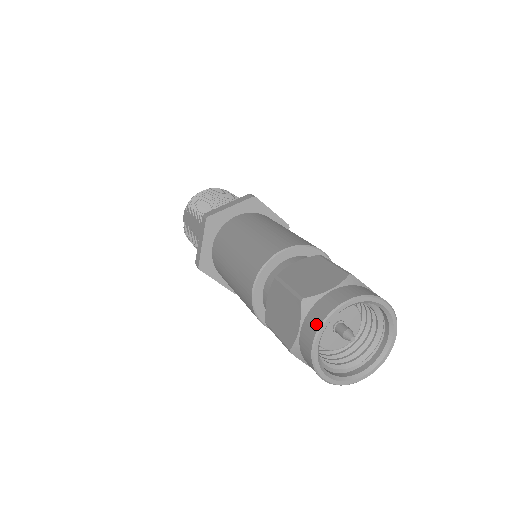
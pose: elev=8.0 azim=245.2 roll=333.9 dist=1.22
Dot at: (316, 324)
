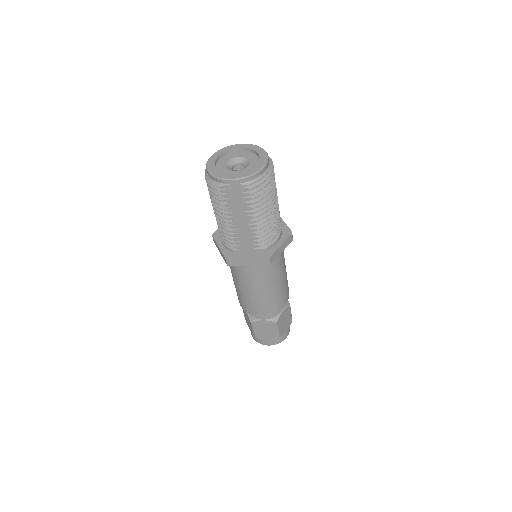
Dot at: (275, 344)
